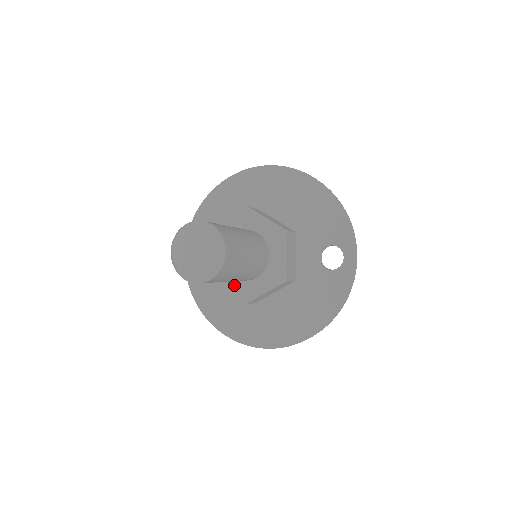
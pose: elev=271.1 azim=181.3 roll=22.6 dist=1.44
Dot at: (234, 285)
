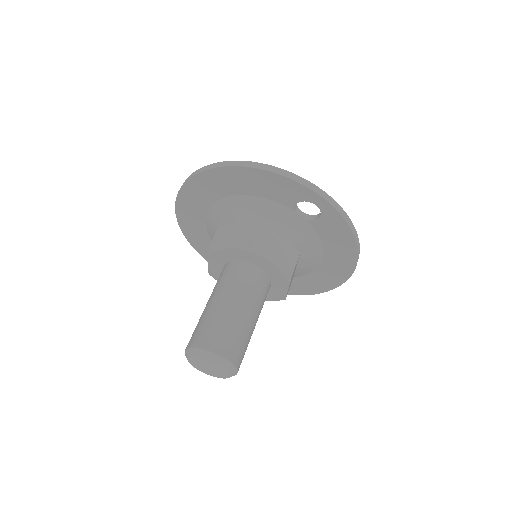
Dot at: occluded
